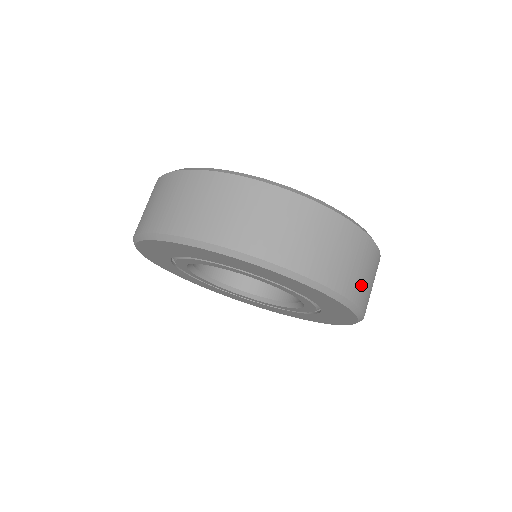
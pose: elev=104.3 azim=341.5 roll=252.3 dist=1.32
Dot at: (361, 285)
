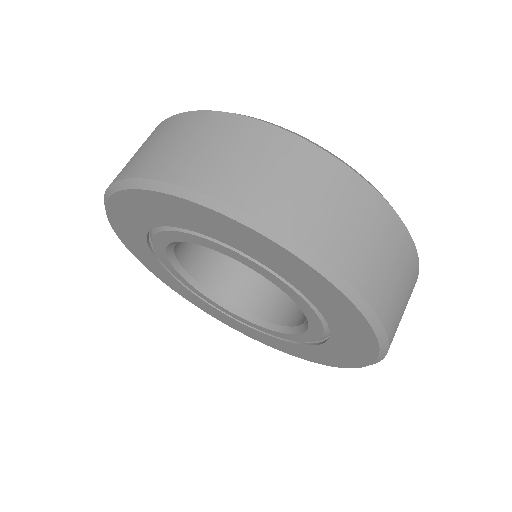
Dot at: occluded
